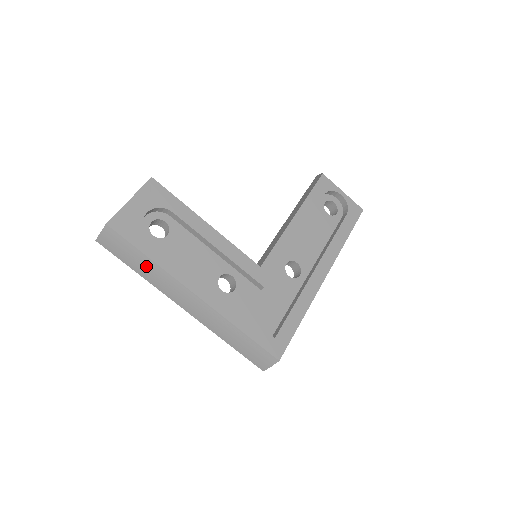
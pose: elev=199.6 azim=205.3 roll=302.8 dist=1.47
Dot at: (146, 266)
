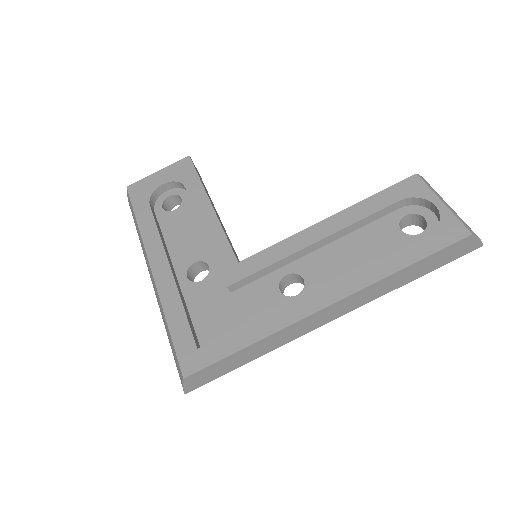
Dot at: (138, 231)
